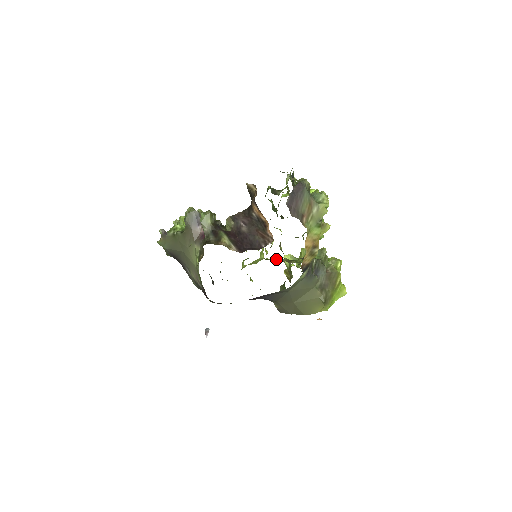
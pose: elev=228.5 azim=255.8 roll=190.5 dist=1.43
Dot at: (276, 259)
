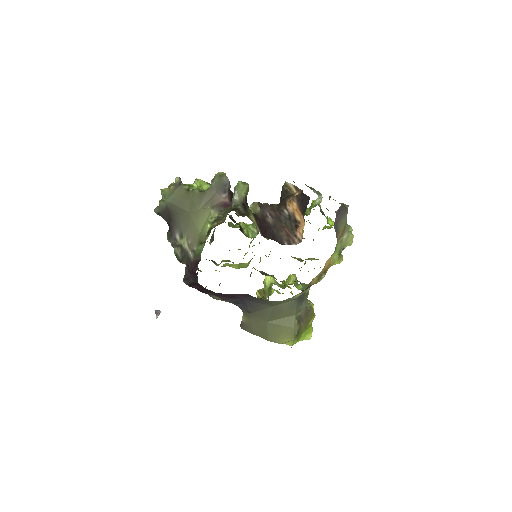
Dot at: (264, 272)
